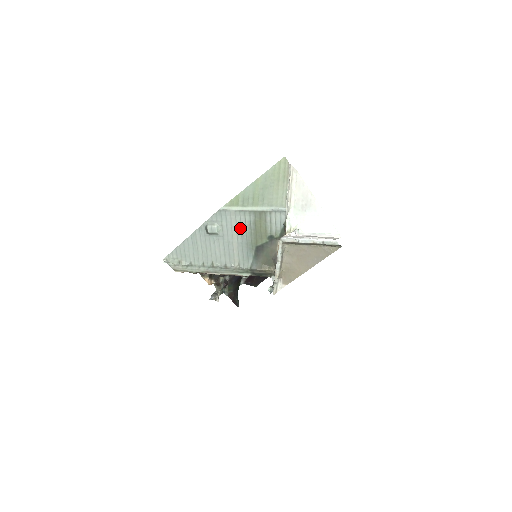
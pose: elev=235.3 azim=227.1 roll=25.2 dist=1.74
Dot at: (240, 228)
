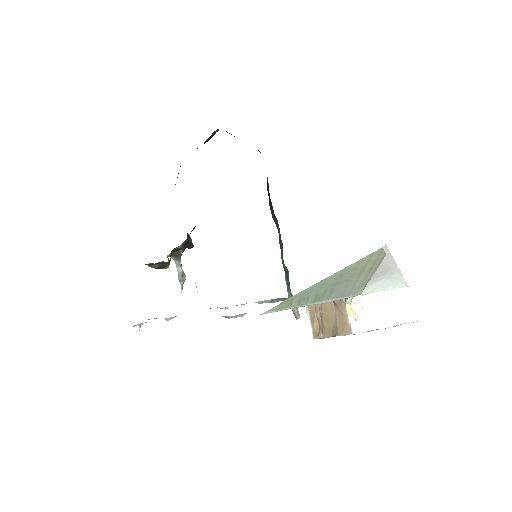
Dot at: occluded
